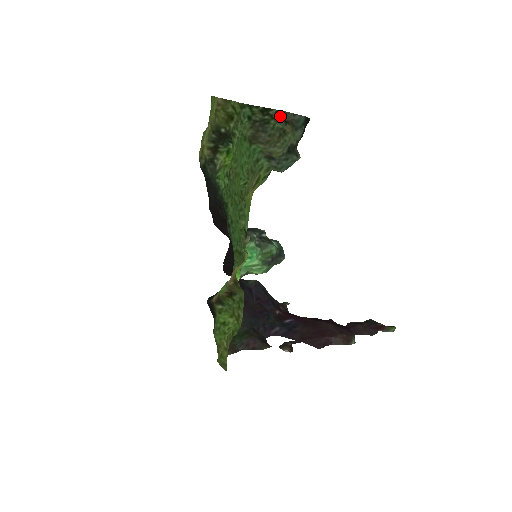
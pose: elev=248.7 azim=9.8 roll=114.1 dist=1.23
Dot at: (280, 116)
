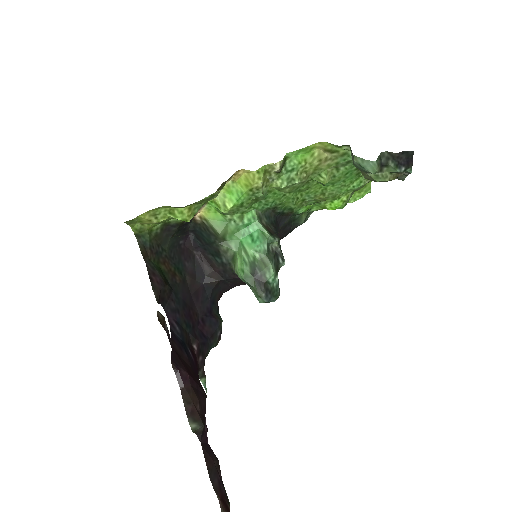
Dot at: (396, 178)
